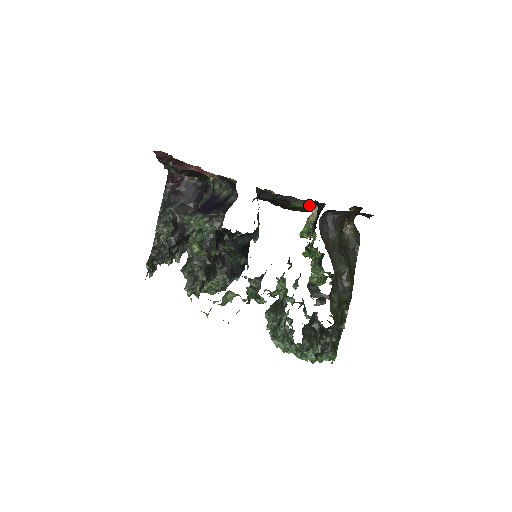
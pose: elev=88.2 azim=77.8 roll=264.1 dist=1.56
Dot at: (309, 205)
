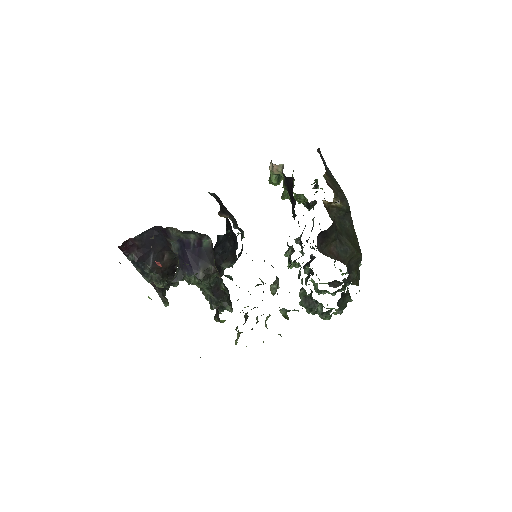
Dot at: occluded
